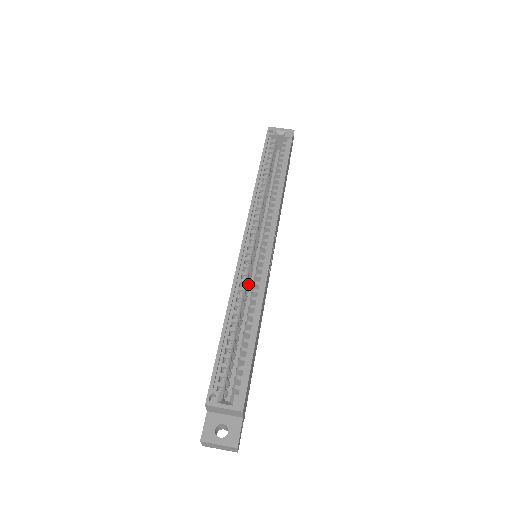
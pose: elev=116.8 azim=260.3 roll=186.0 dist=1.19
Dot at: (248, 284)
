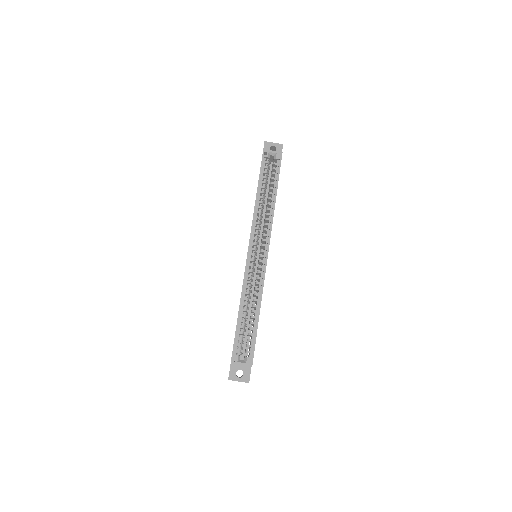
Dot at: (252, 280)
